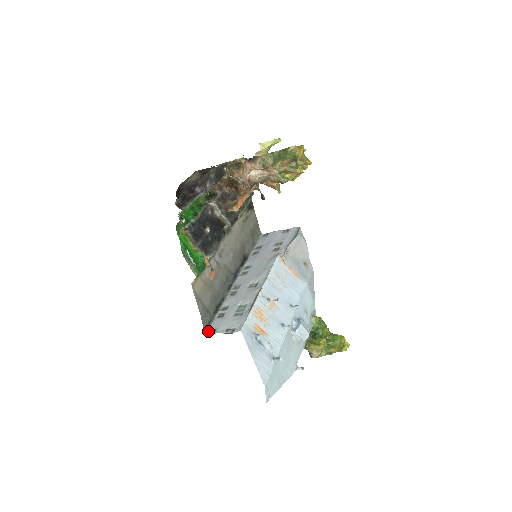
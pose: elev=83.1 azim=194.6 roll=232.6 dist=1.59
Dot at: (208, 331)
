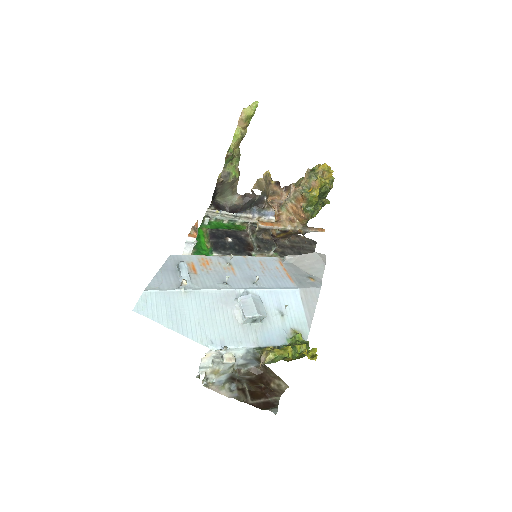
Dot at: occluded
